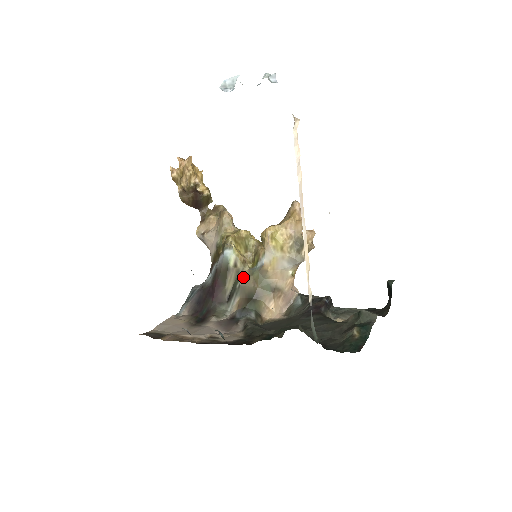
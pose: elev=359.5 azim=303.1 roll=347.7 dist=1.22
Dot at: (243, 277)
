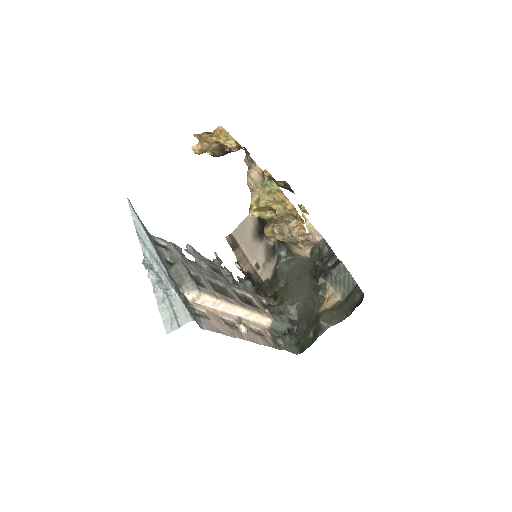
Dot at: occluded
